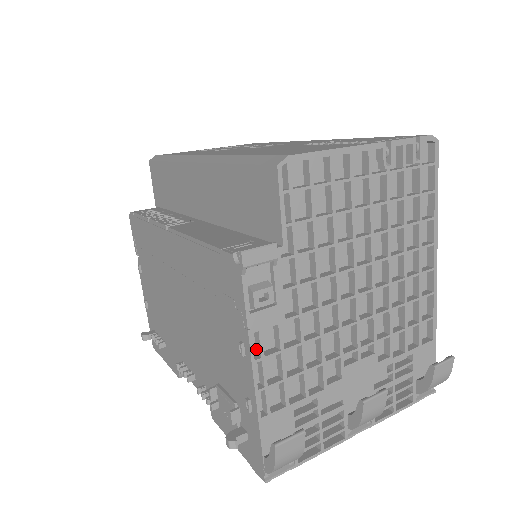
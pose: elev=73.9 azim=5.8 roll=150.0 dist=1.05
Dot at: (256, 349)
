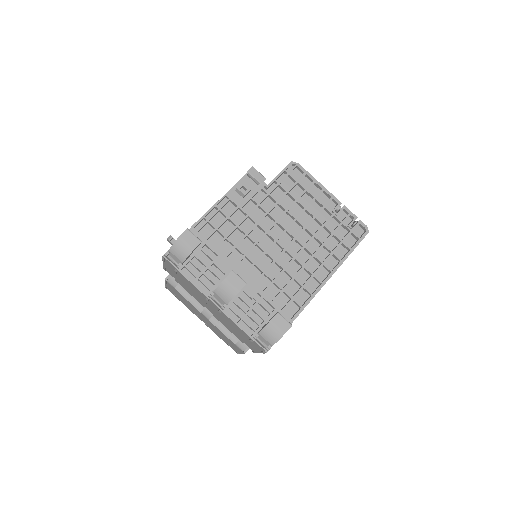
Dot at: (221, 207)
